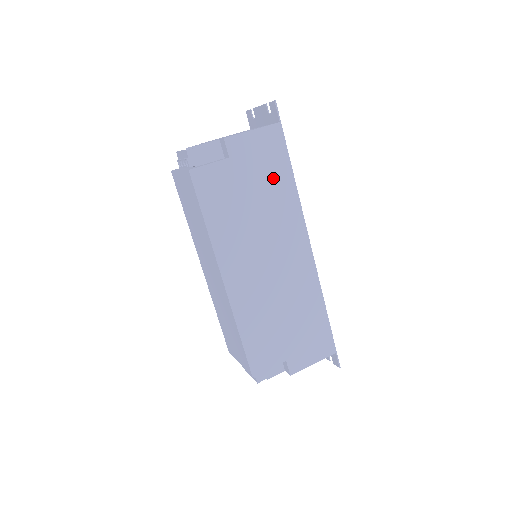
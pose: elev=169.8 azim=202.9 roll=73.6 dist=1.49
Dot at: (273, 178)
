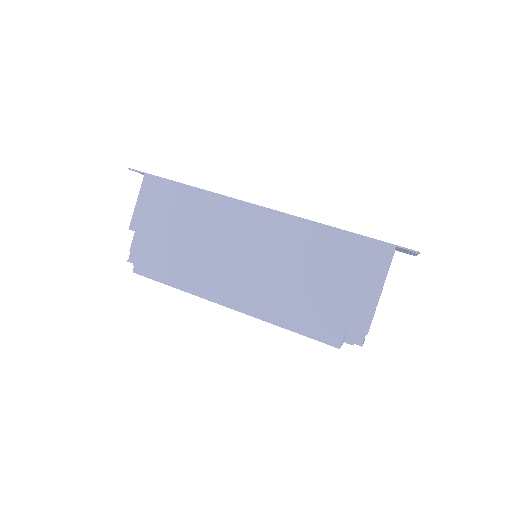
Dot at: (180, 206)
